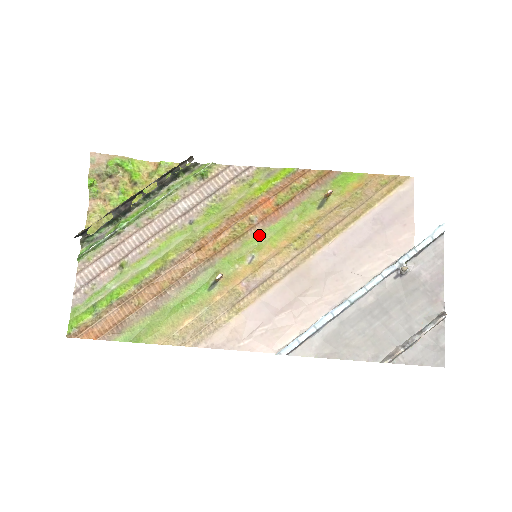
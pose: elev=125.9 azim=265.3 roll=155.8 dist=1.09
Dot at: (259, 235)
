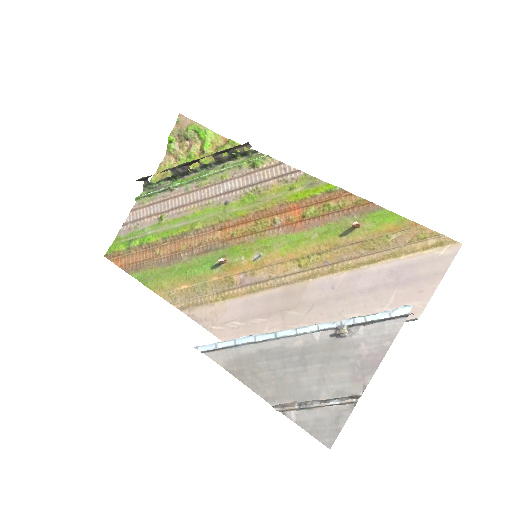
Dot at: (274, 238)
